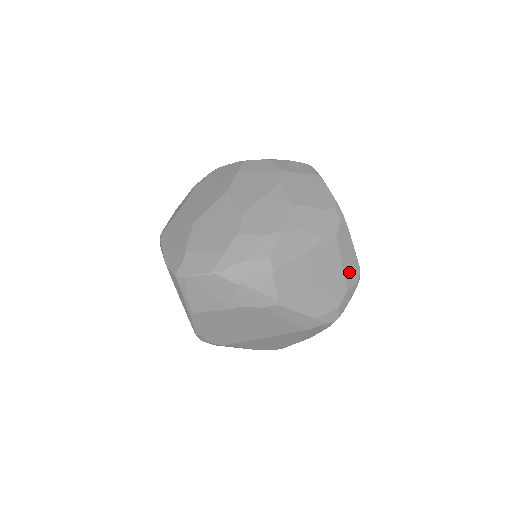
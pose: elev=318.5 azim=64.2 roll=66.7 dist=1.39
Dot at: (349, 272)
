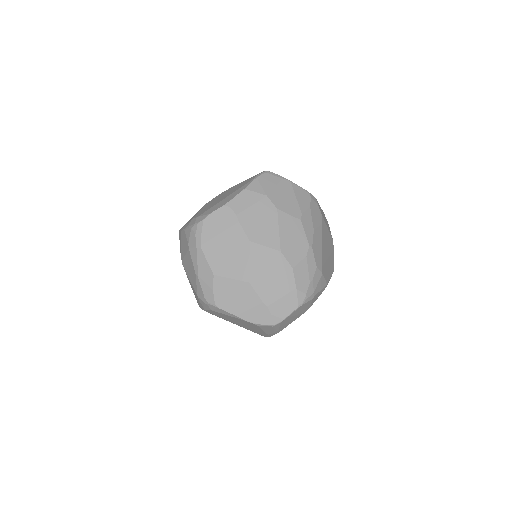
Dot at: (328, 227)
